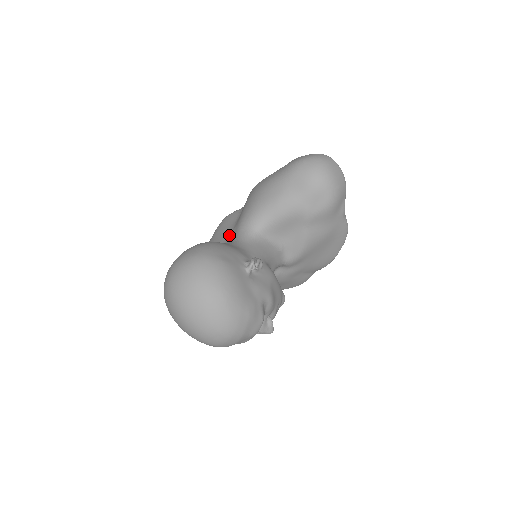
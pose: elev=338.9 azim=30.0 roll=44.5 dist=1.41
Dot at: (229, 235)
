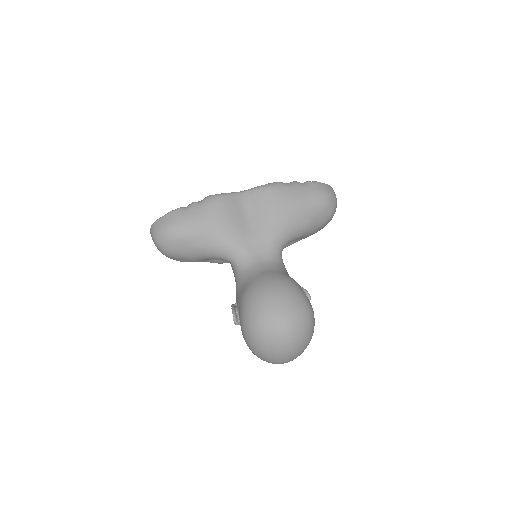
Dot at: (252, 241)
